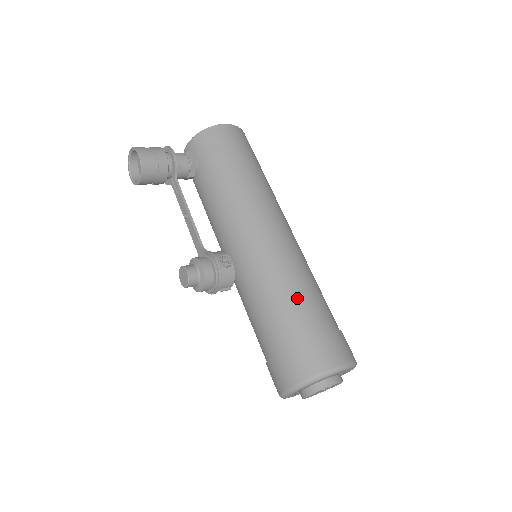
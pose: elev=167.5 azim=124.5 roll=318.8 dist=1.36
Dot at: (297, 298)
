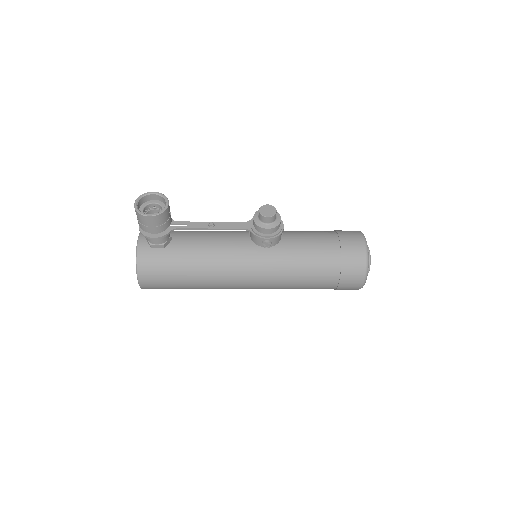
Dot at: occluded
